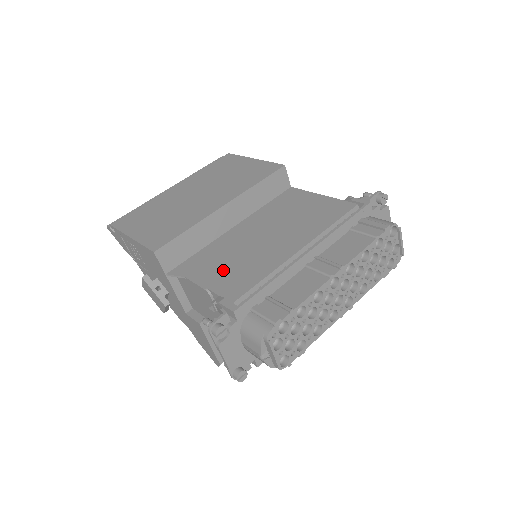
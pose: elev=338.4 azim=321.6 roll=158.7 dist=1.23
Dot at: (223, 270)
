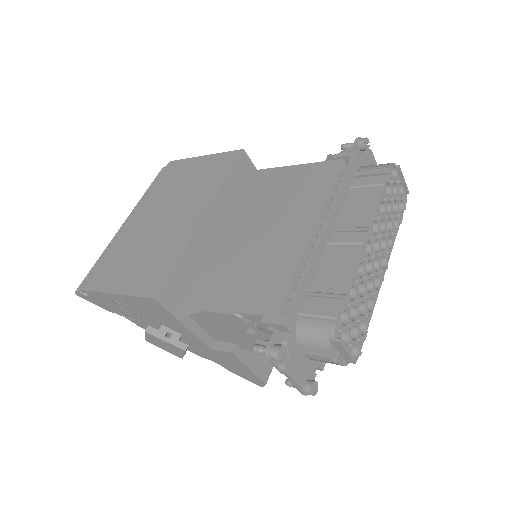
Dot at: (240, 285)
